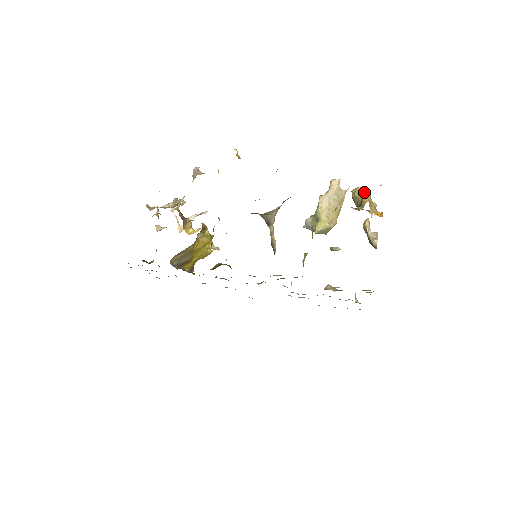
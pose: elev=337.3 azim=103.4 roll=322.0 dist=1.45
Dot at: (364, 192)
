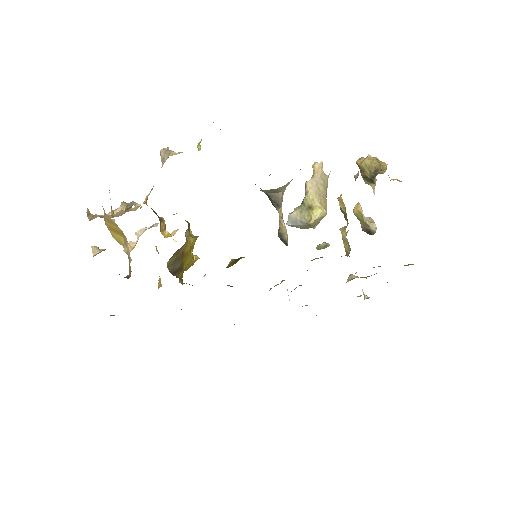
Dot at: (375, 158)
